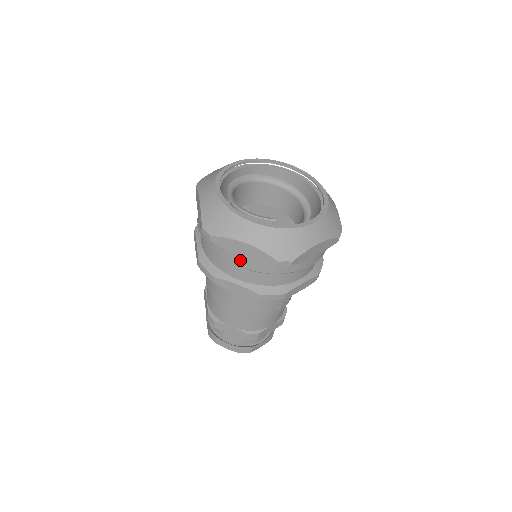
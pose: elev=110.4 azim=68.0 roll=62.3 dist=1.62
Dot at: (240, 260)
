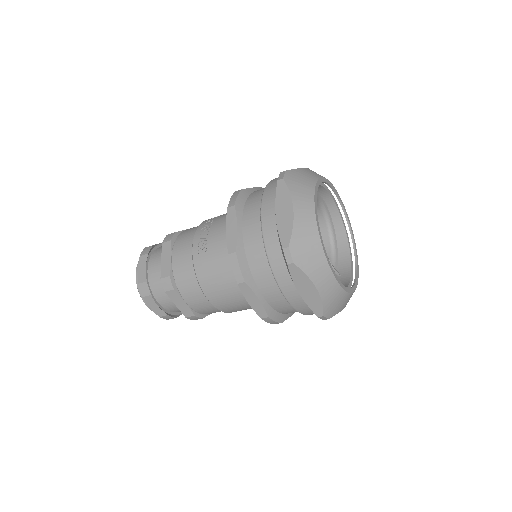
Dot at: (291, 292)
